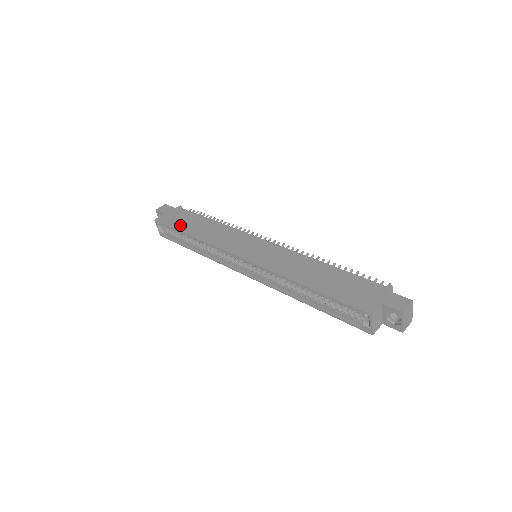
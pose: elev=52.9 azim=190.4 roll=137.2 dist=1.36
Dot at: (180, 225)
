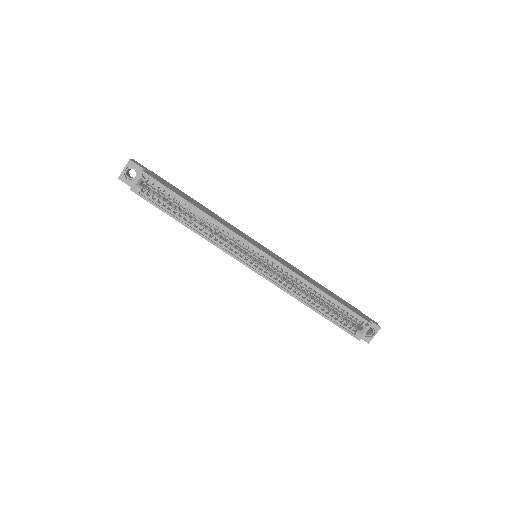
Dot at: (178, 192)
